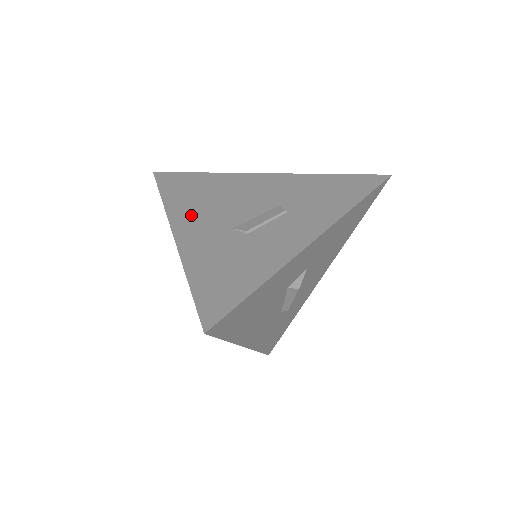
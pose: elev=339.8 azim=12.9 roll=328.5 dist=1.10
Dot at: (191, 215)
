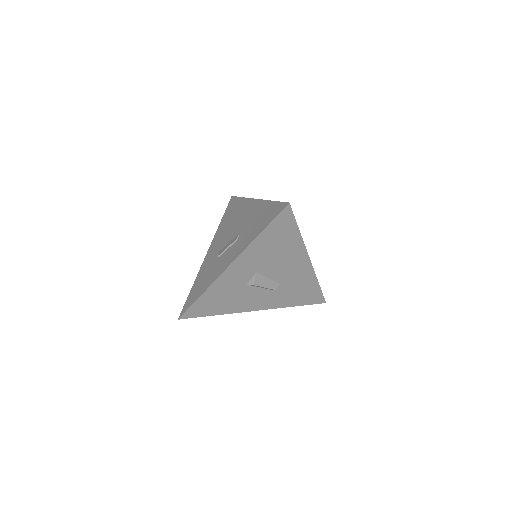
Dot at: (217, 238)
